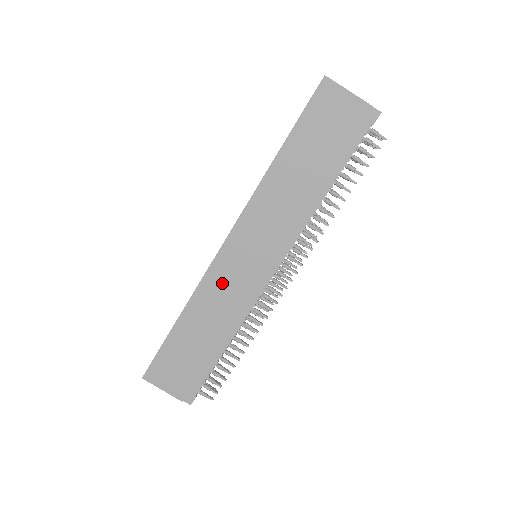
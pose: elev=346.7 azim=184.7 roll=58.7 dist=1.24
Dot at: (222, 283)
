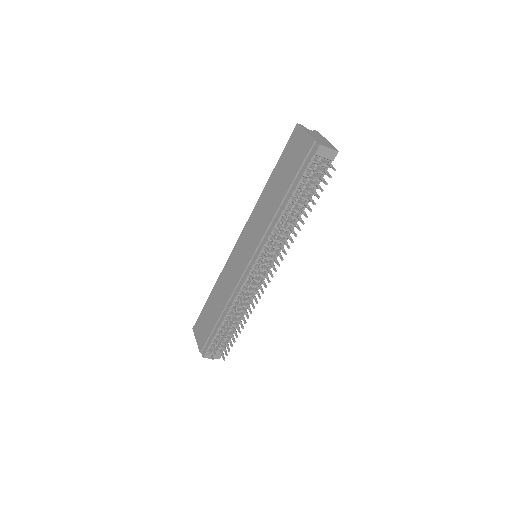
Dot at: (231, 269)
